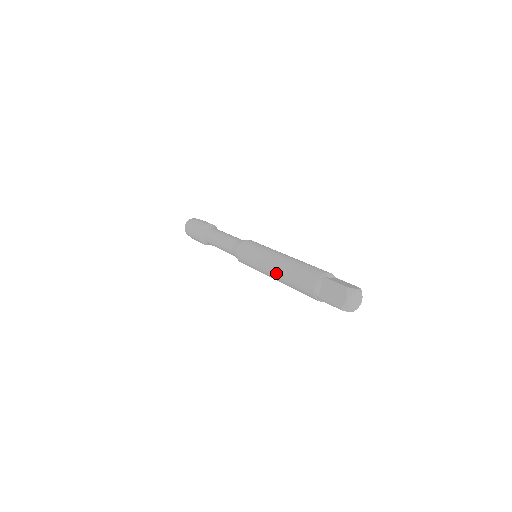
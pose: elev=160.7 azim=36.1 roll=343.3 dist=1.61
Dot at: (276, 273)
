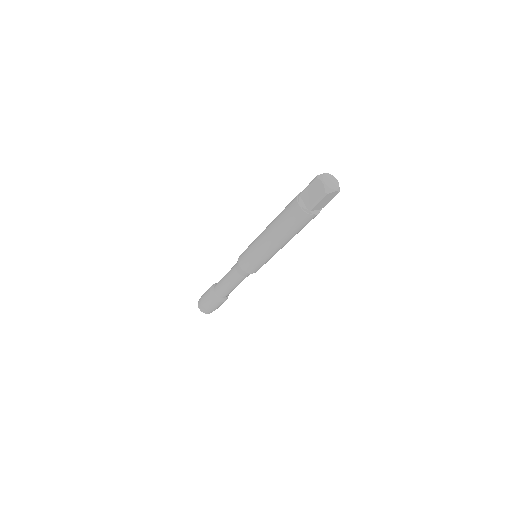
Dot at: (272, 237)
